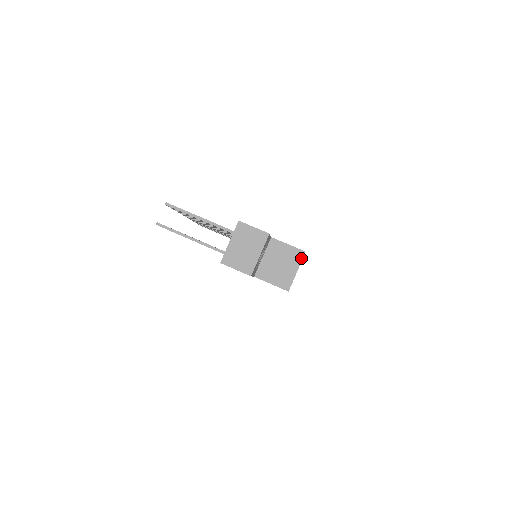
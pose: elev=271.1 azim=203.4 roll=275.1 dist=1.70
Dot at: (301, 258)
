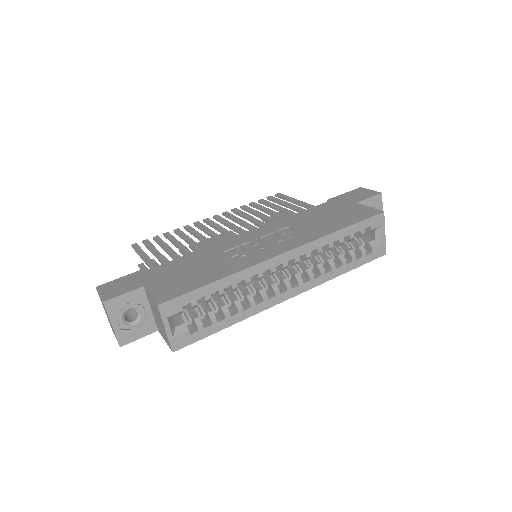
Dot at: (159, 313)
